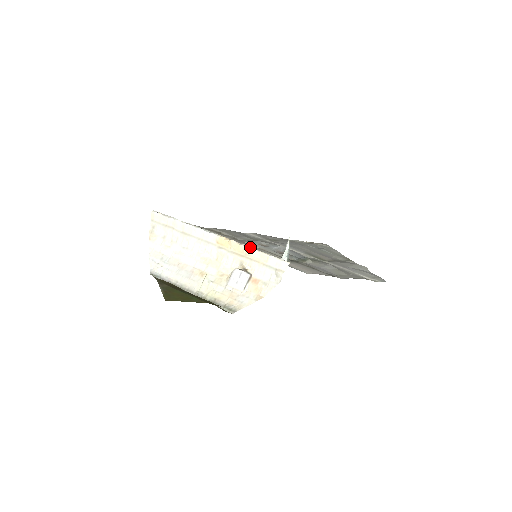
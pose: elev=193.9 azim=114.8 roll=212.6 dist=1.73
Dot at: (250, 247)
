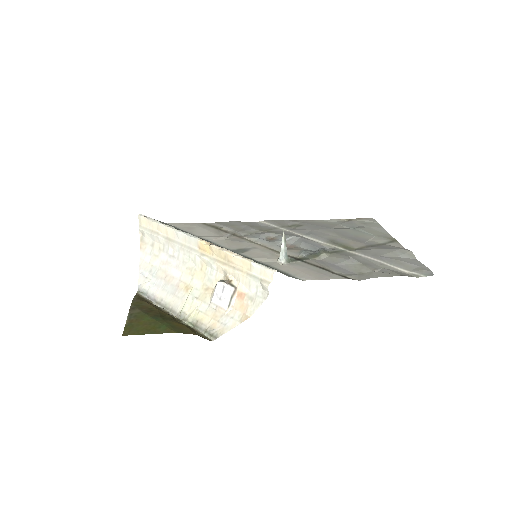
Dot at: (231, 252)
